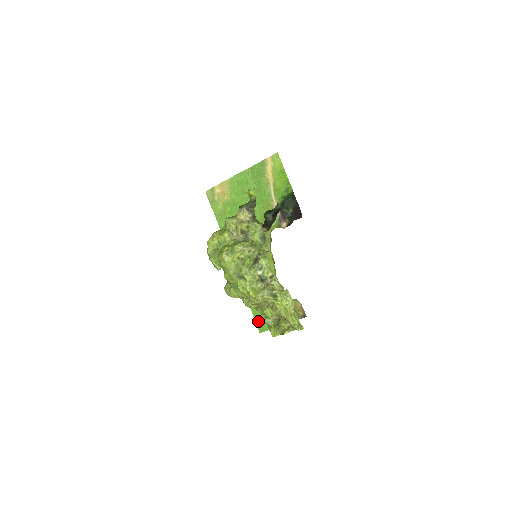
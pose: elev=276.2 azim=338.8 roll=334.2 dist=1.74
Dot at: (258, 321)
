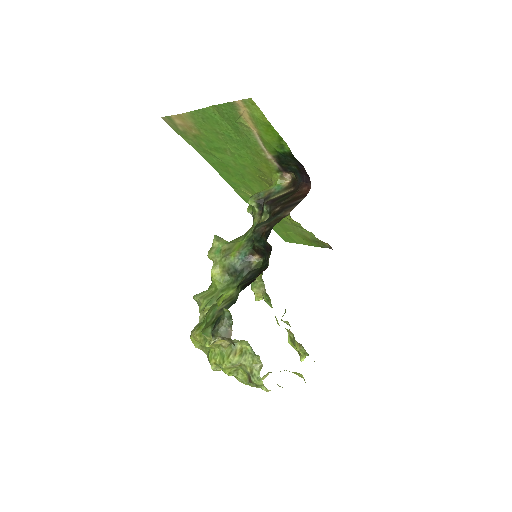
Dot at: (280, 235)
